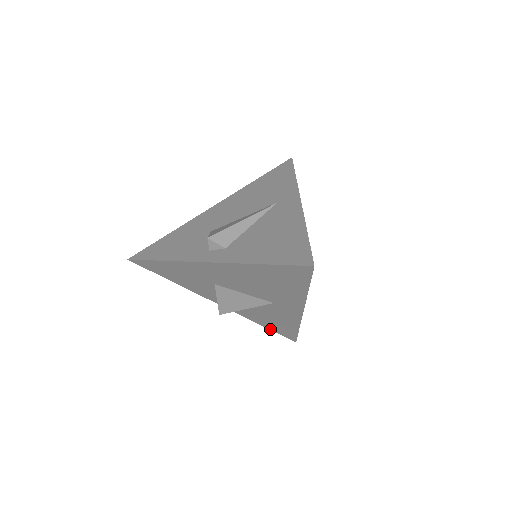
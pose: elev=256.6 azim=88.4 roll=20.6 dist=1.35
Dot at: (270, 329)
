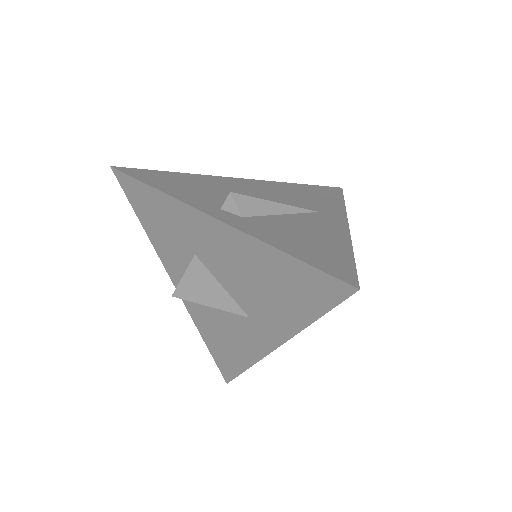
Dot at: (210, 351)
